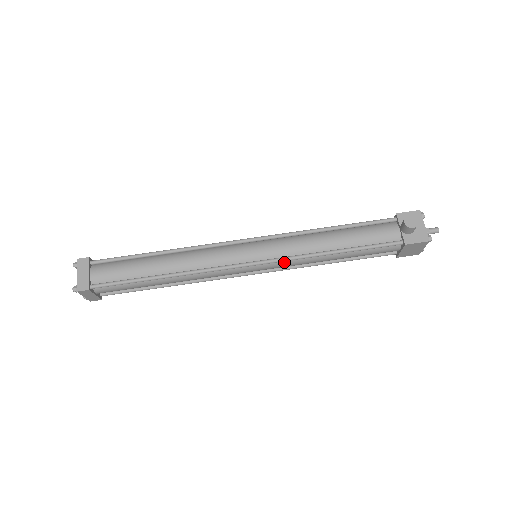
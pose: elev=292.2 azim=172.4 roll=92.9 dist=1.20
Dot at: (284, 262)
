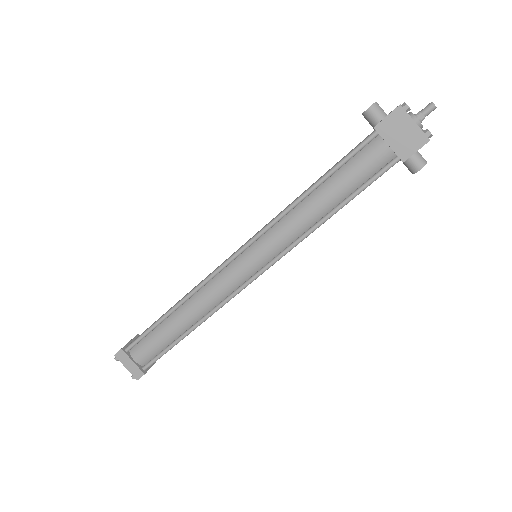
Dot at: (270, 235)
